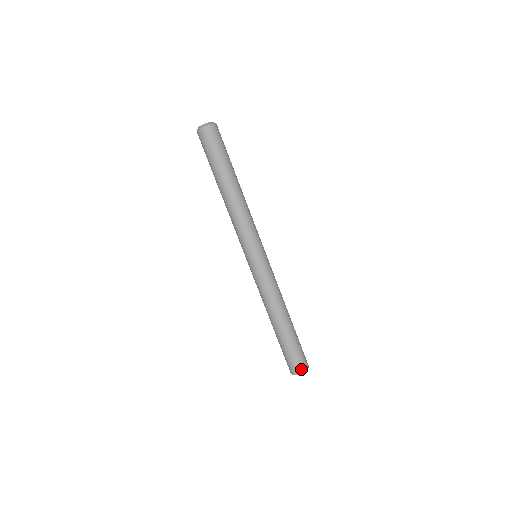
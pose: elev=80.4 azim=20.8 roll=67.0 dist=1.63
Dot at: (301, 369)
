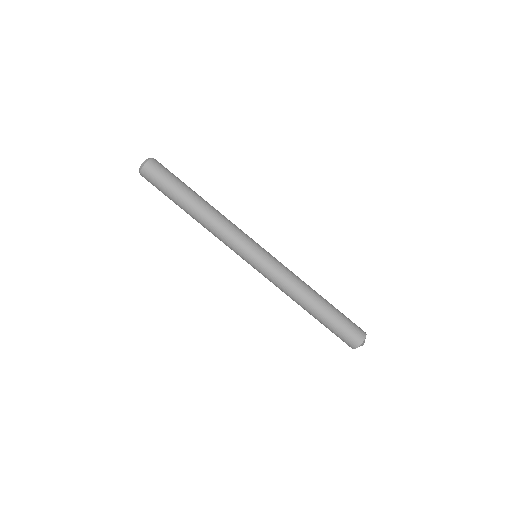
Dot at: (361, 335)
